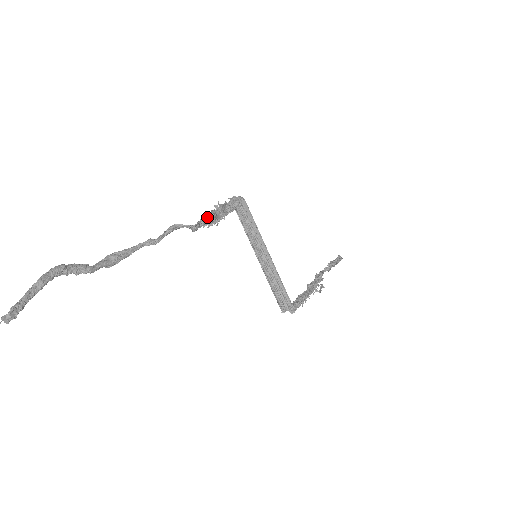
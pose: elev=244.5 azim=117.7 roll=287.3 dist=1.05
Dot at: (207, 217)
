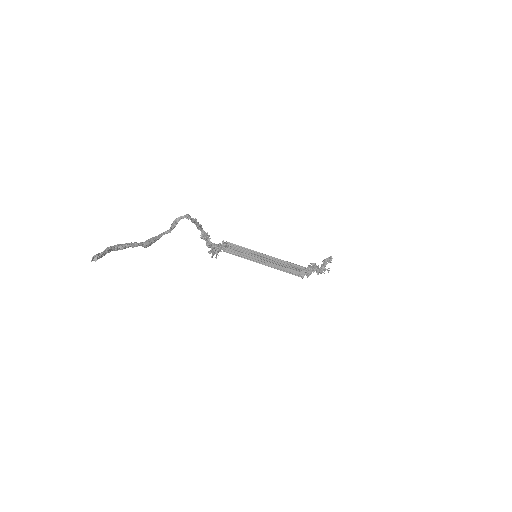
Dot at: (196, 221)
